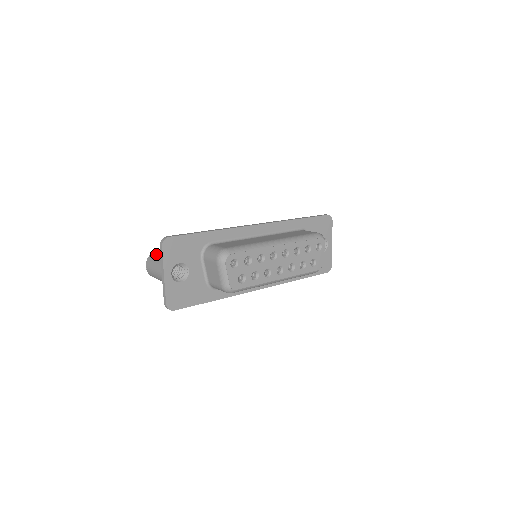
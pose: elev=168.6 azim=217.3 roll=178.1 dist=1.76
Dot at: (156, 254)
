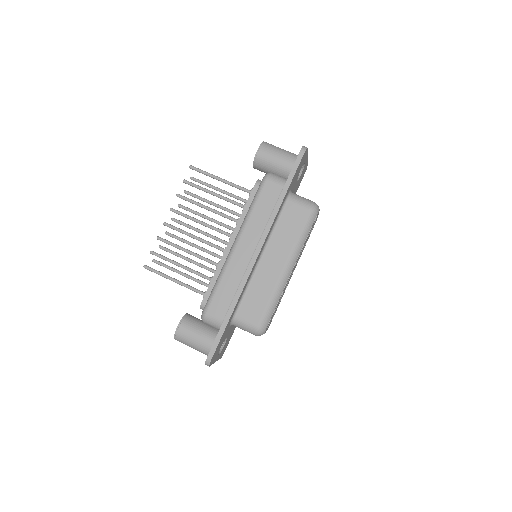
Dot at: (183, 338)
